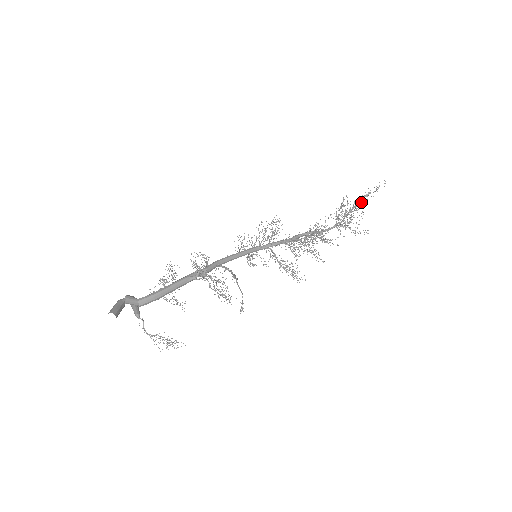
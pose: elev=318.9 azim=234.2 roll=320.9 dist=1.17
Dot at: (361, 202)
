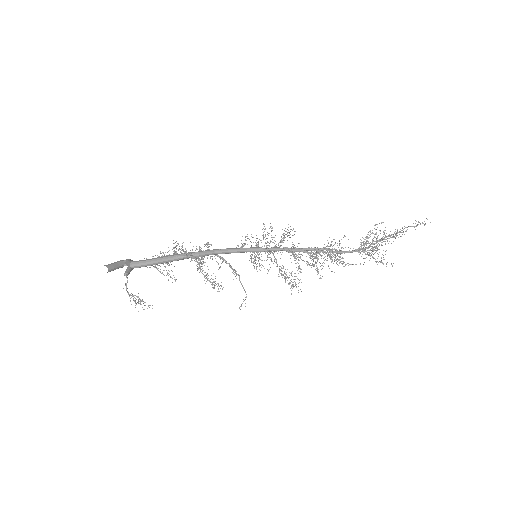
Dot at: occluded
